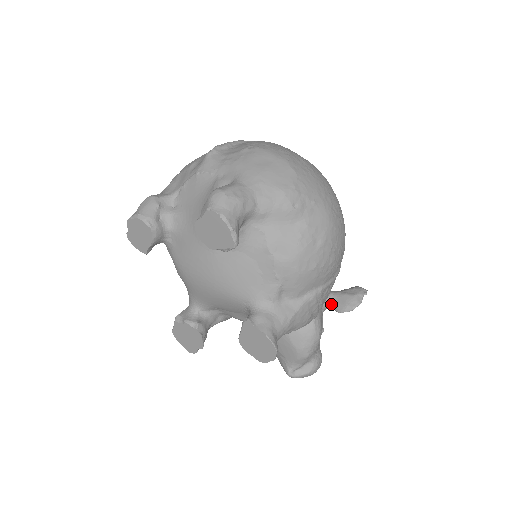
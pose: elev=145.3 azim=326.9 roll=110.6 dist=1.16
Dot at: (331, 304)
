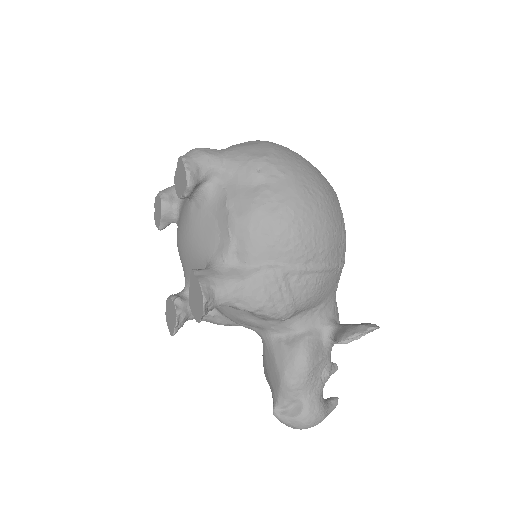
Dot at: (333, 334)
